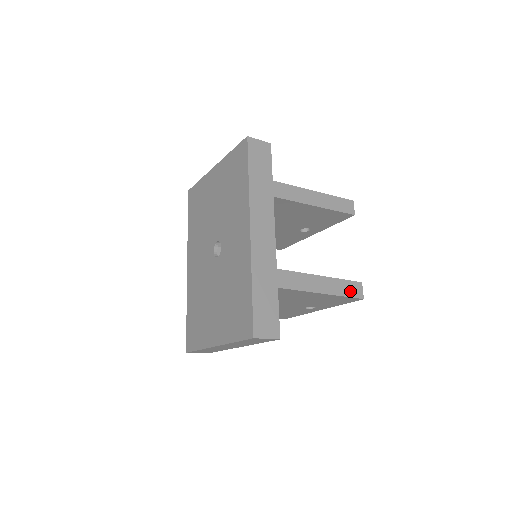
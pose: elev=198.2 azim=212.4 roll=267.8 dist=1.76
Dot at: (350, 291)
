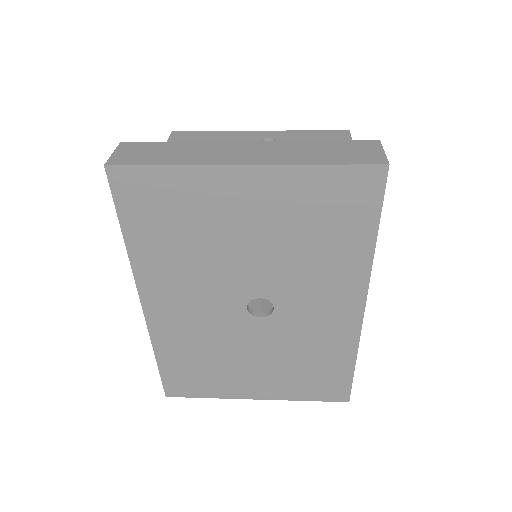
Dot at: occluded
